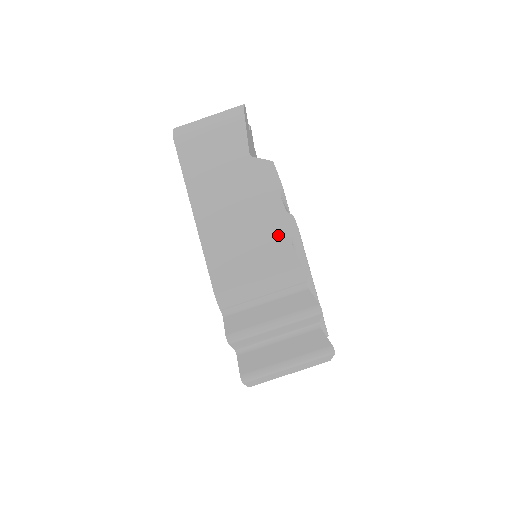
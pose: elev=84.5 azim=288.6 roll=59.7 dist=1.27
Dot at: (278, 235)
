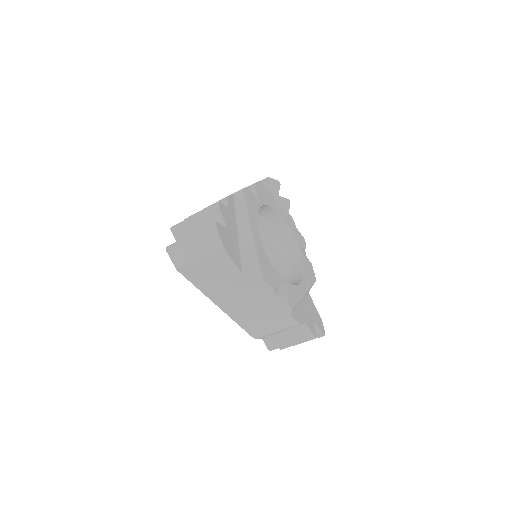
Dot at: (281, 314)
